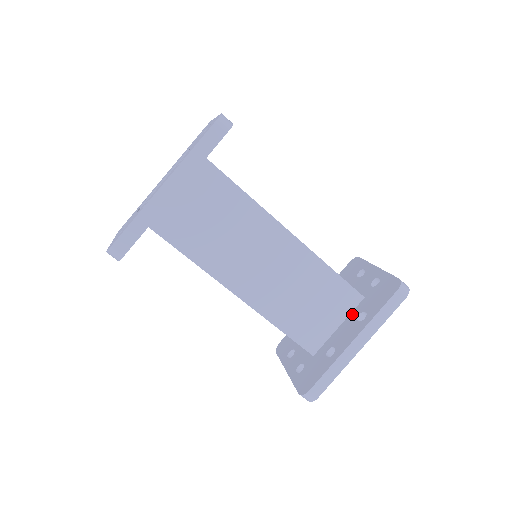
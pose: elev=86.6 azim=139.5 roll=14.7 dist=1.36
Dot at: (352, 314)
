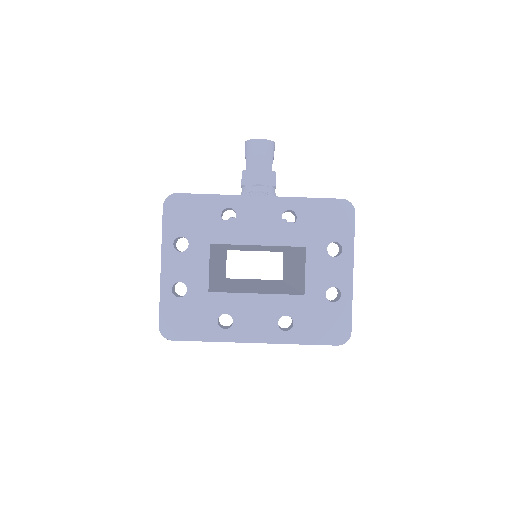
Dot at: occluded
